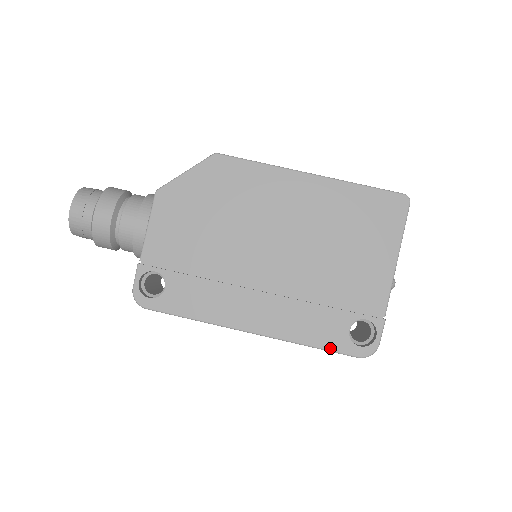
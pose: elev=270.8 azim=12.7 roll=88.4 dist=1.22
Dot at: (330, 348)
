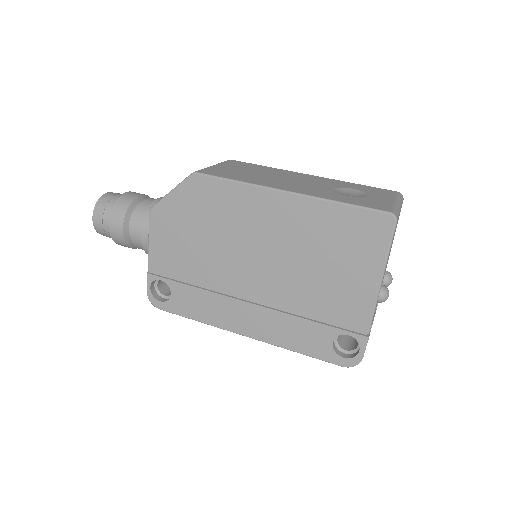
Dot at: (315, 356)
